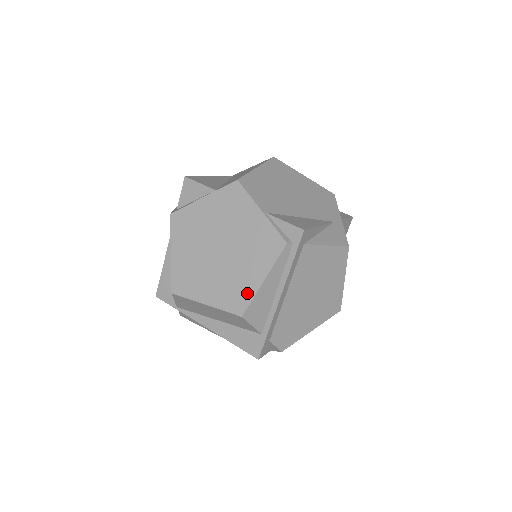
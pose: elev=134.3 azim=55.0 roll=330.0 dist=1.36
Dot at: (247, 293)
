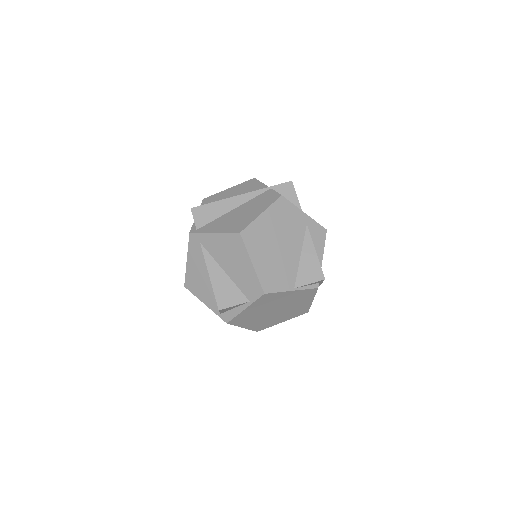
Dot at: (306, 308)
